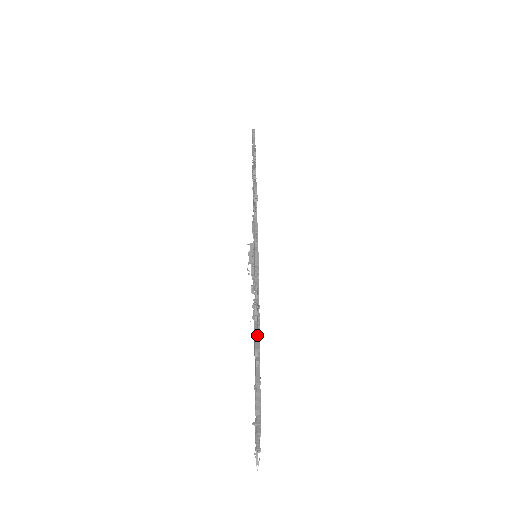
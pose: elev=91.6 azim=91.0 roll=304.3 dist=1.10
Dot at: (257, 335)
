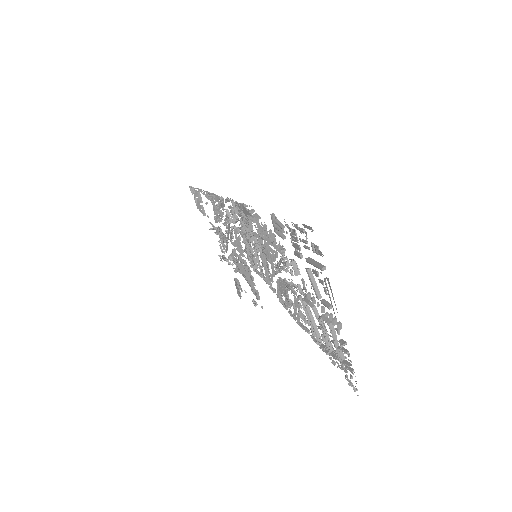
Dot at: (316, 263)
